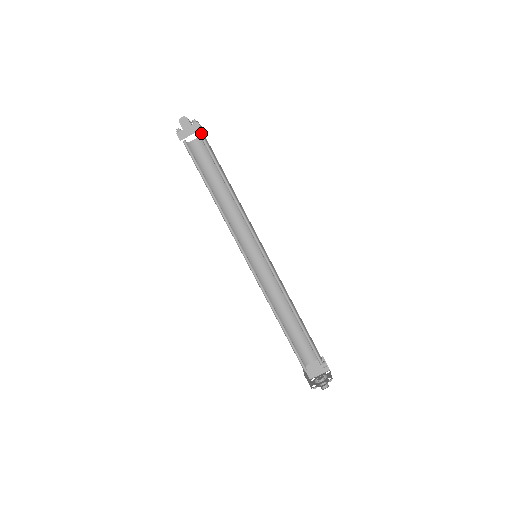
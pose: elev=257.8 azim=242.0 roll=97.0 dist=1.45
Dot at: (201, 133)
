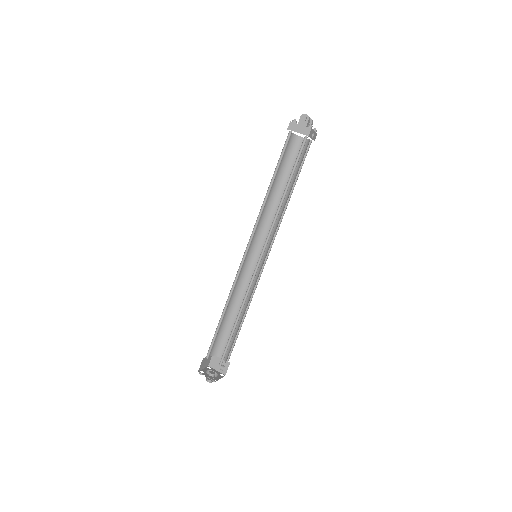
Dot at: occluded
